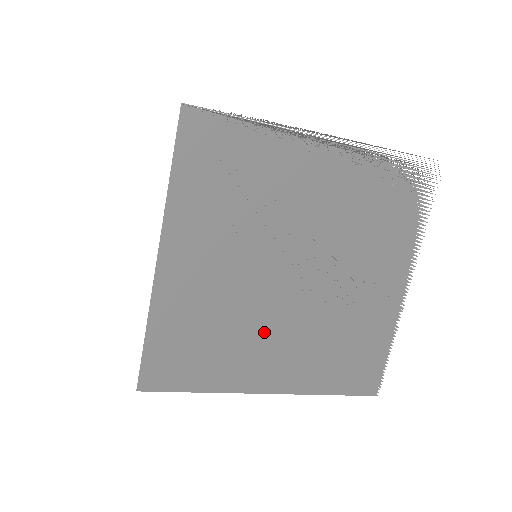
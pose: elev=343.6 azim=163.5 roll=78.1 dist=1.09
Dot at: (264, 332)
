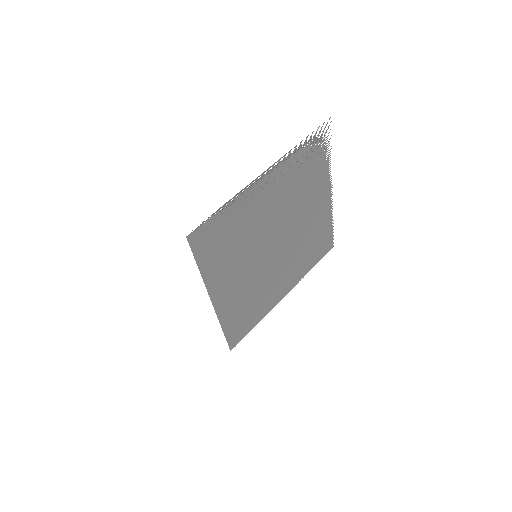
Dot at: (274, 278)
